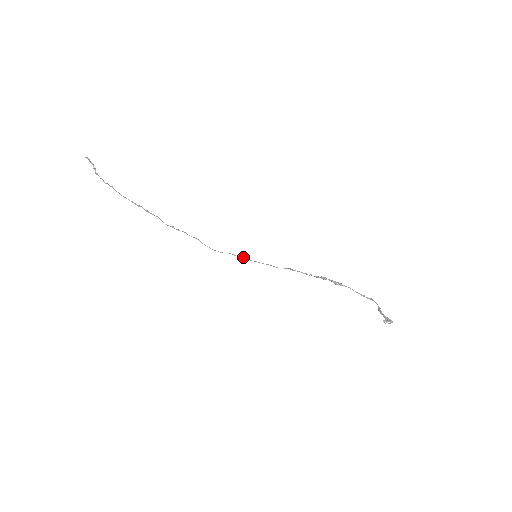
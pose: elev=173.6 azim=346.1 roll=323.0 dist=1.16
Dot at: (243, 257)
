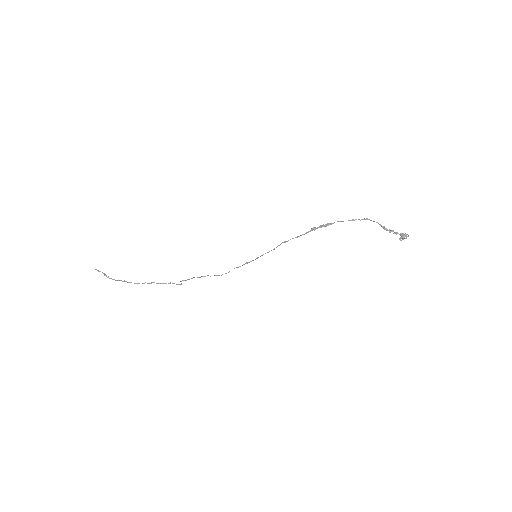
Dot at: (245, 263)
